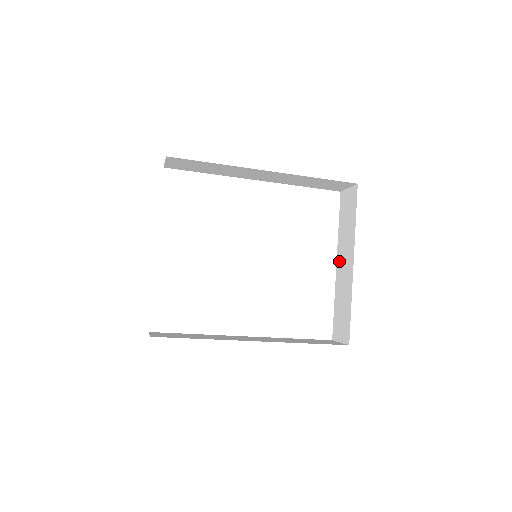
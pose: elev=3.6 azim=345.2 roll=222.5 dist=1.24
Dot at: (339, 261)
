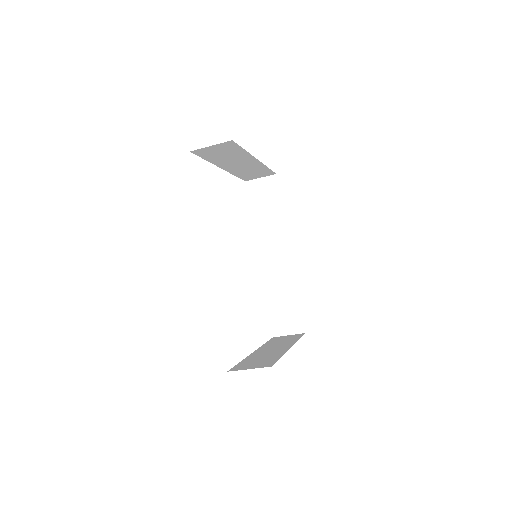
Dot at: (261, 349)
